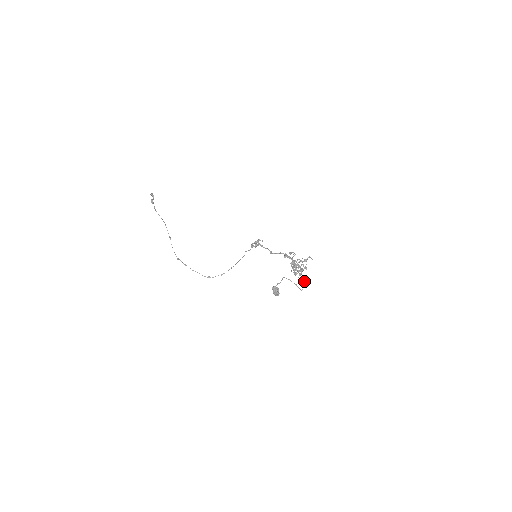
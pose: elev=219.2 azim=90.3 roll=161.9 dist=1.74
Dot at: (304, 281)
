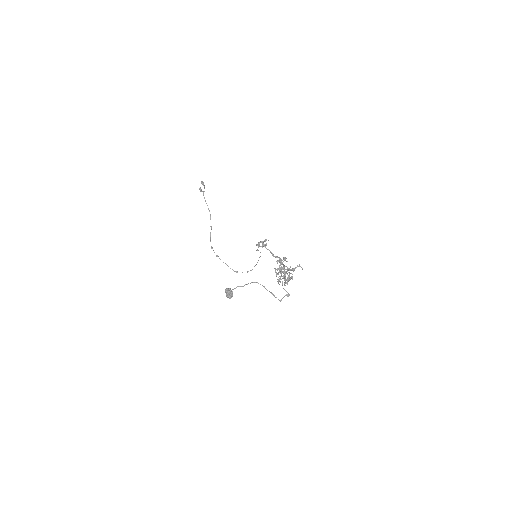
Dot at: (287, 292)
